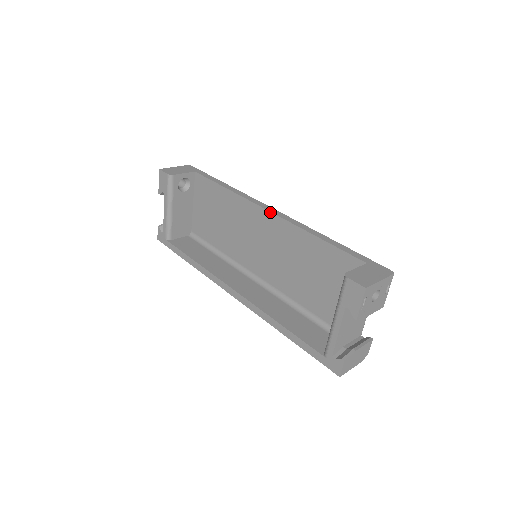
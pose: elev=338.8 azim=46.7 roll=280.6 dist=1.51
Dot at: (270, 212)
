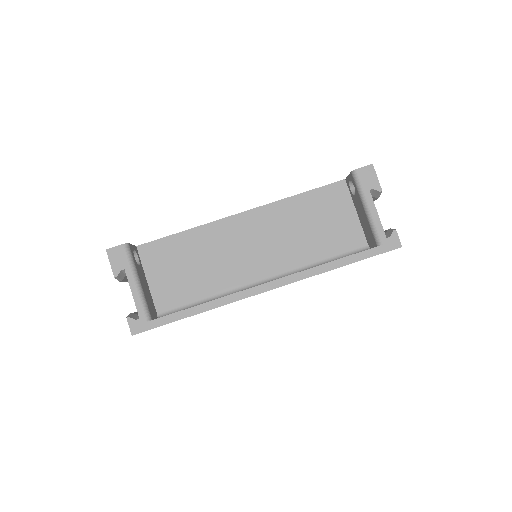
Dot at: (246, 211)
